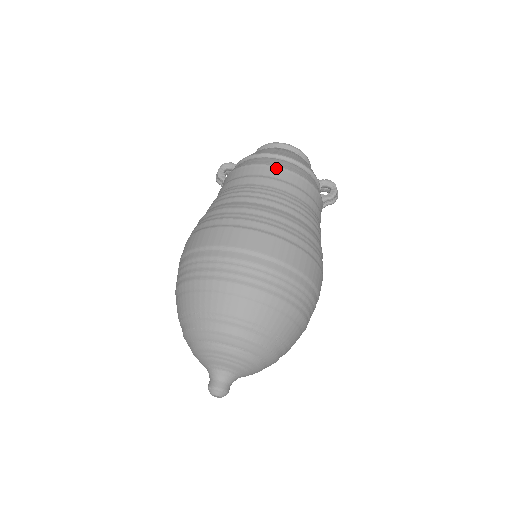
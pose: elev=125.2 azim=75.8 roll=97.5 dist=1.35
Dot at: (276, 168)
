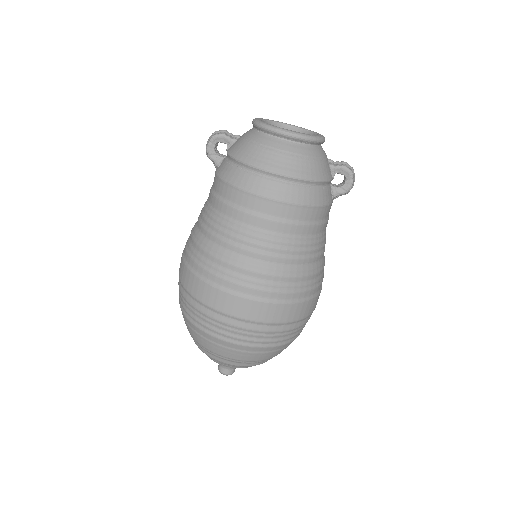
Dot at: (274, 202)
